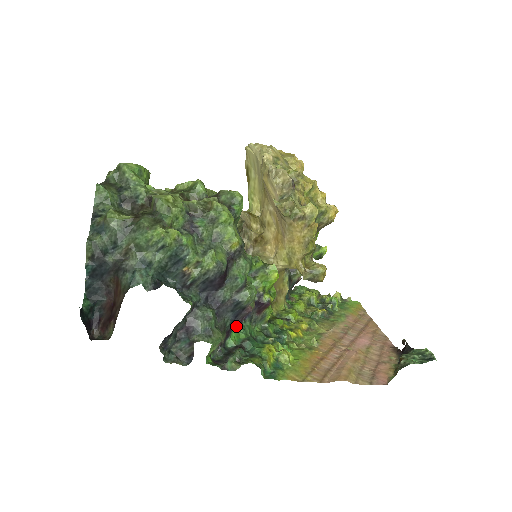
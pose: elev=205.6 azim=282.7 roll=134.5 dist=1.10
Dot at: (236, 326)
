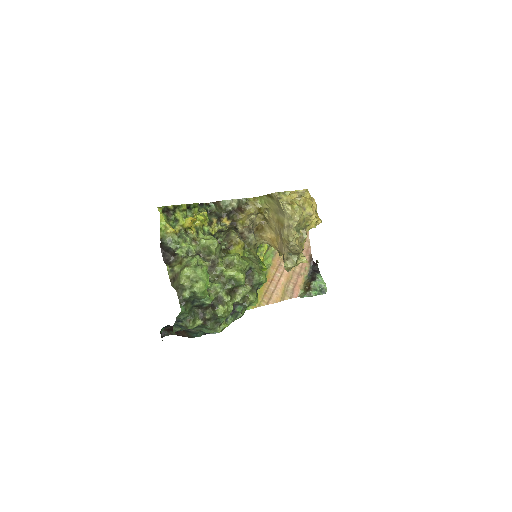
Dot at: occluded
